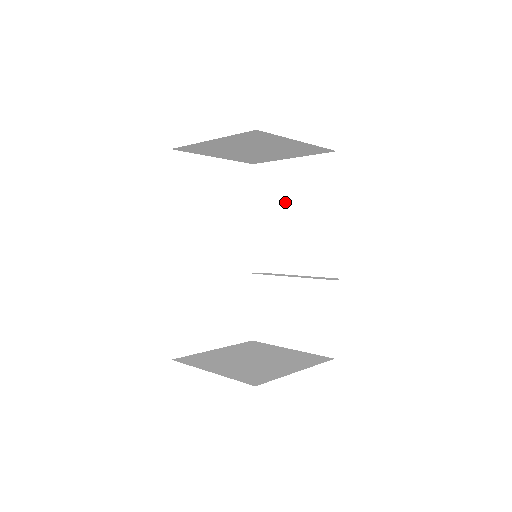
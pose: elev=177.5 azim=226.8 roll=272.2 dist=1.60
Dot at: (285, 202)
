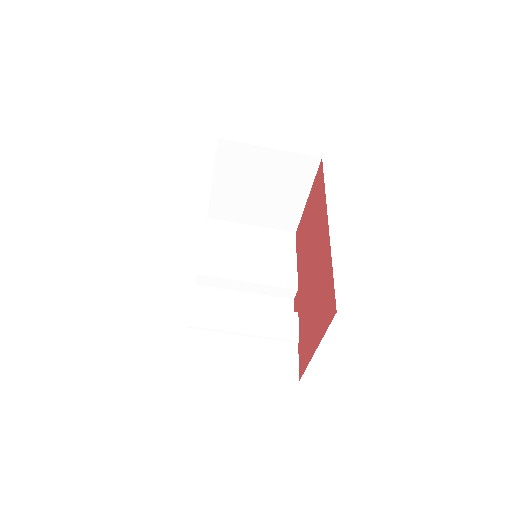
Dot at: (246, 249)
